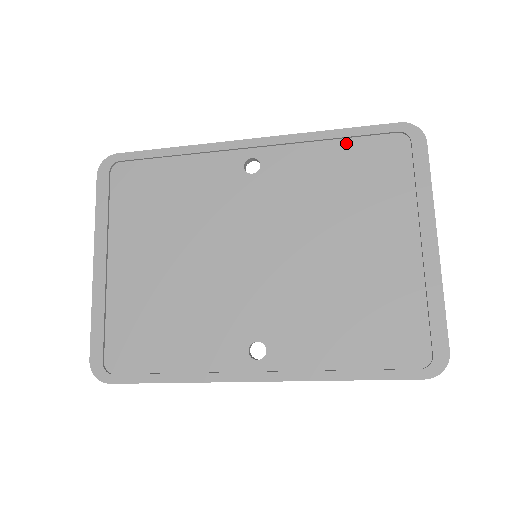
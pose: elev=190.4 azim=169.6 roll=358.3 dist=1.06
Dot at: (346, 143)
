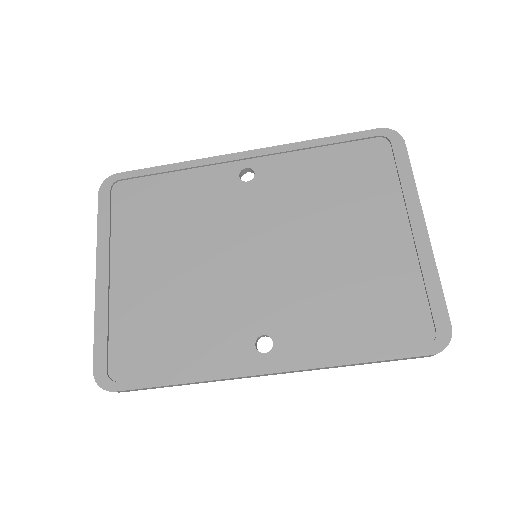
Dot at: (332, 149)
